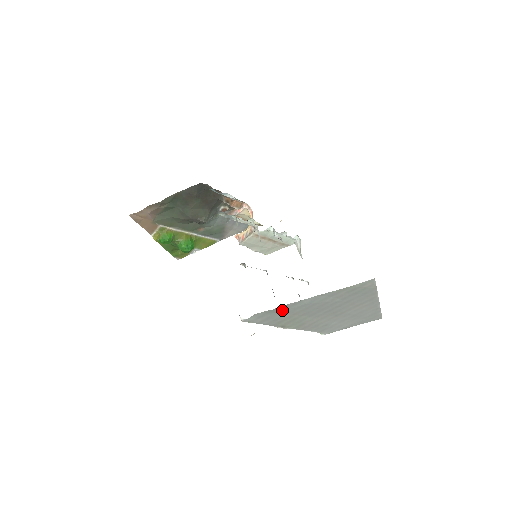
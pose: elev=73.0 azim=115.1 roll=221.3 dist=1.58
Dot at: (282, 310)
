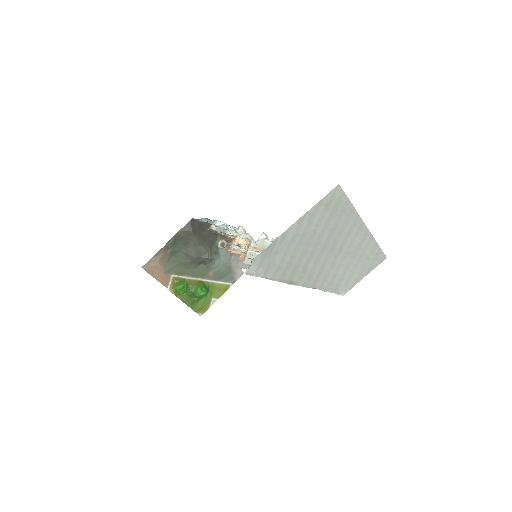
Dot at: (276, 250)
